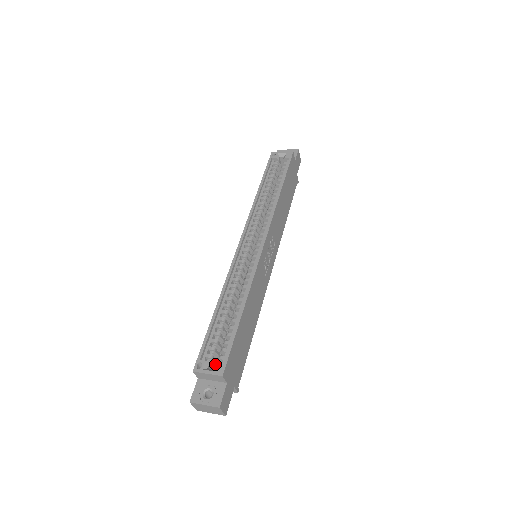
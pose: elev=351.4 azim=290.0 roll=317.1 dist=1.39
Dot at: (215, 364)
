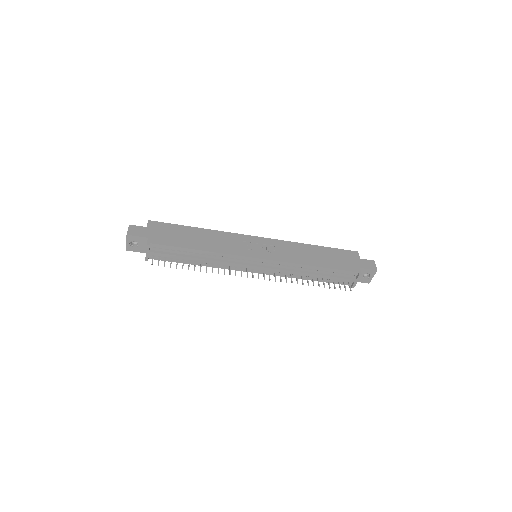
Dot at: occluded
